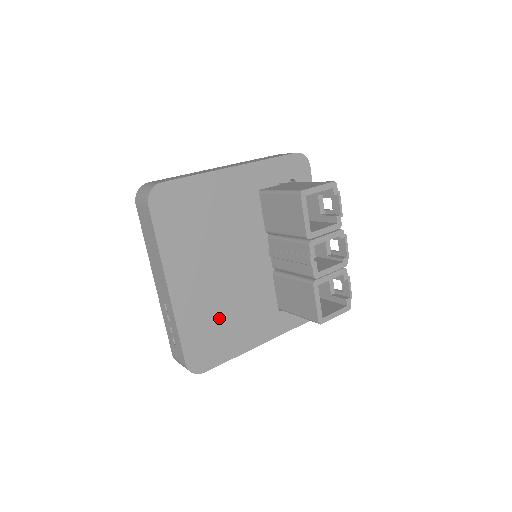
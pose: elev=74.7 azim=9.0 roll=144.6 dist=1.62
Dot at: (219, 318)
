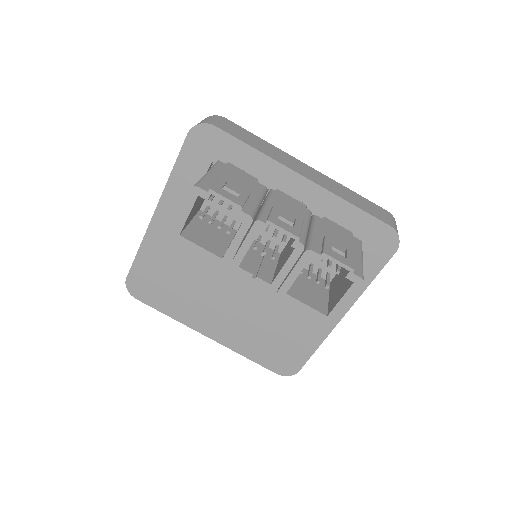
Dot at: (270, 329)
